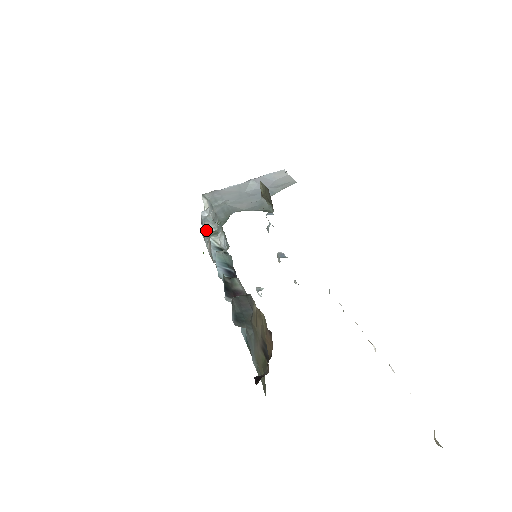
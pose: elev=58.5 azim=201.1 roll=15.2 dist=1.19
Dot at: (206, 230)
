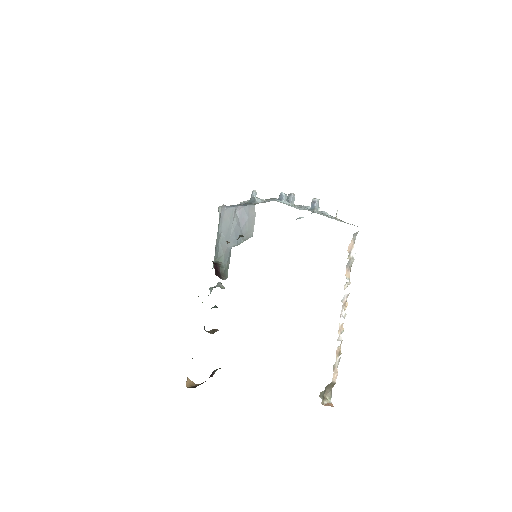
Dot at: occluded
